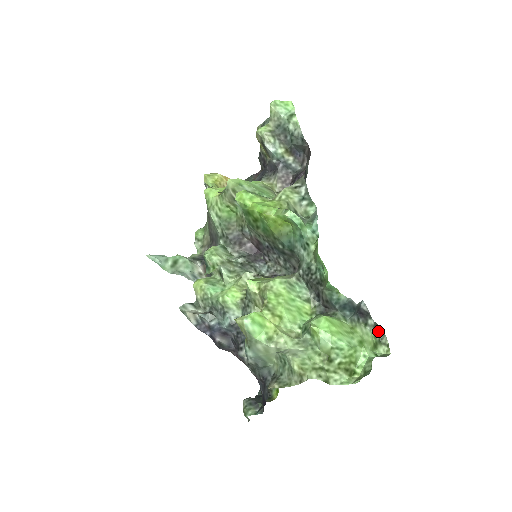
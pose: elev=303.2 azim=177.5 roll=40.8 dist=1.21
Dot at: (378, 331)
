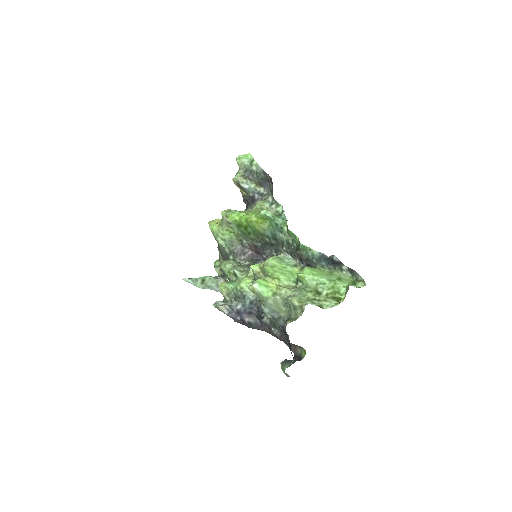
Dot at: (353, 273)
